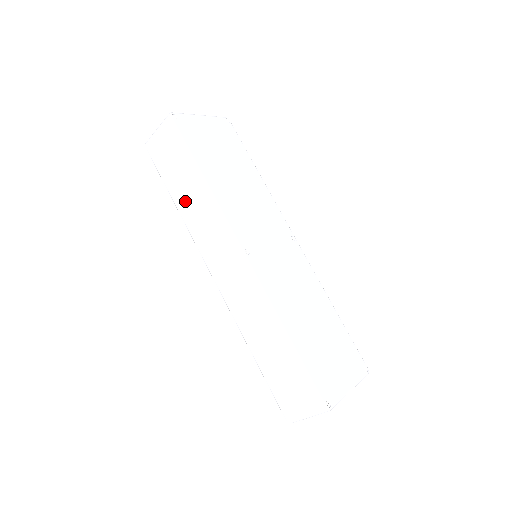
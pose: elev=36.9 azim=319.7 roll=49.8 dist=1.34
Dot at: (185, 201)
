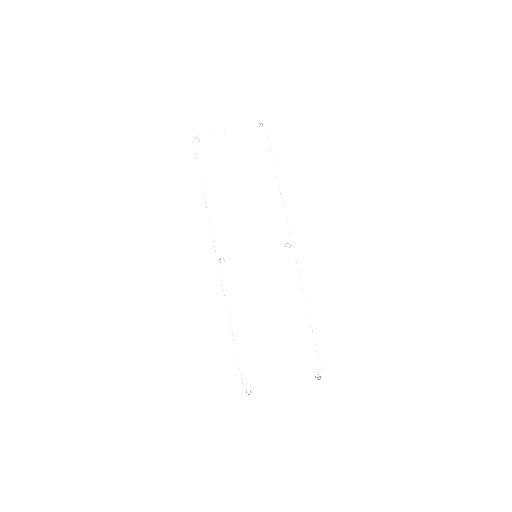
Dot at: occluded
